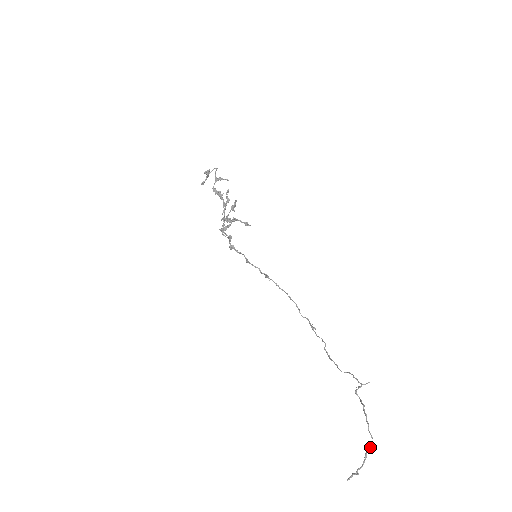
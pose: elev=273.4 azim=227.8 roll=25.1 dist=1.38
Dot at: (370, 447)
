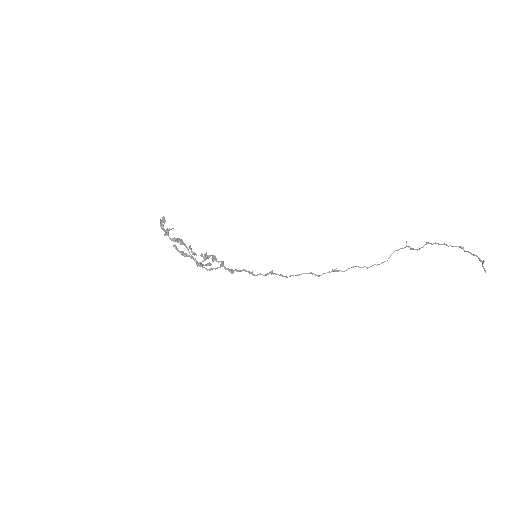
Dot at: (463, 248)
